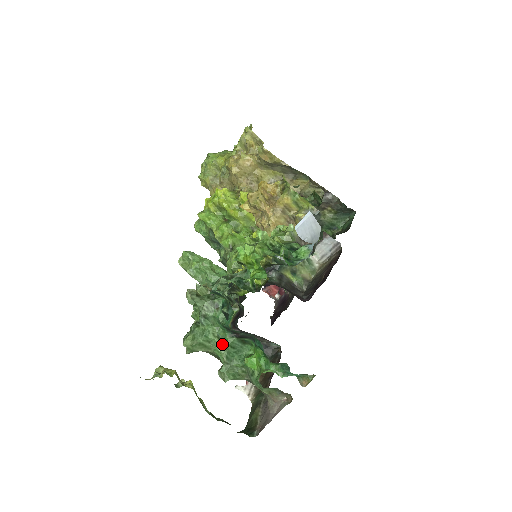
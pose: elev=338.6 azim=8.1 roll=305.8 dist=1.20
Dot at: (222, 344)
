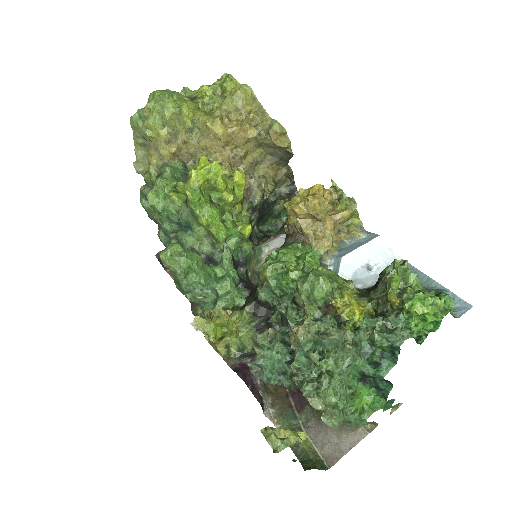
Dot at: (346, 390)
